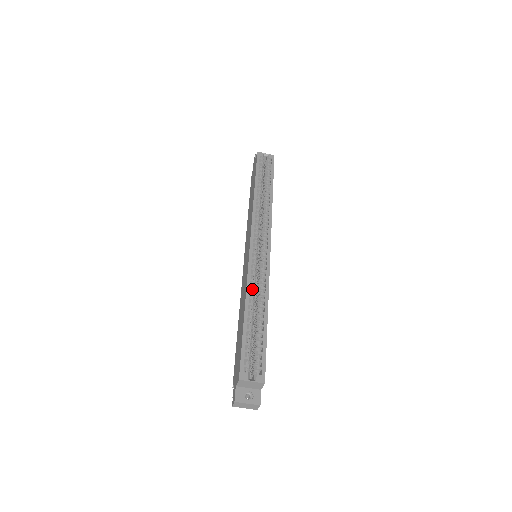
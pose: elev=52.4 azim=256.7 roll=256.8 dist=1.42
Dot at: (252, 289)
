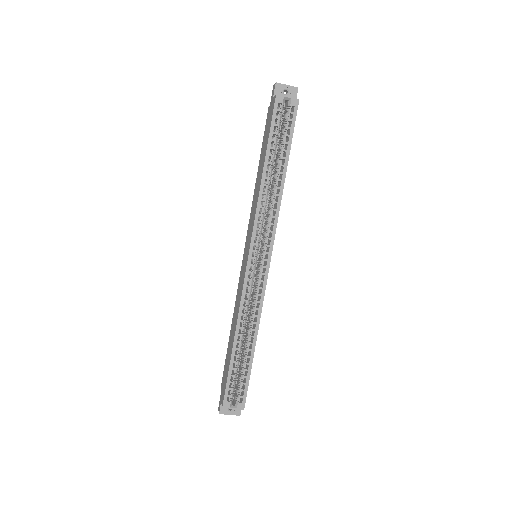
Dot at: occluded
